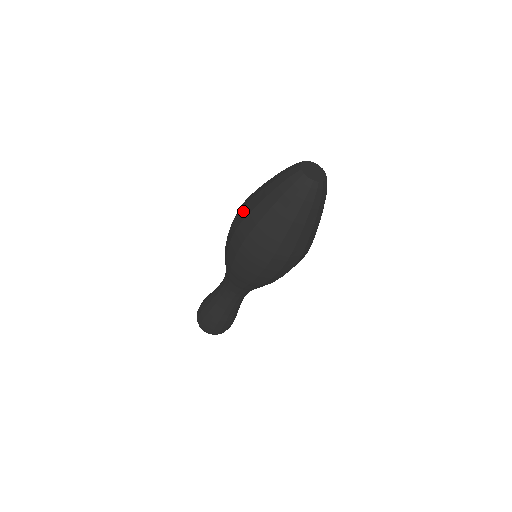
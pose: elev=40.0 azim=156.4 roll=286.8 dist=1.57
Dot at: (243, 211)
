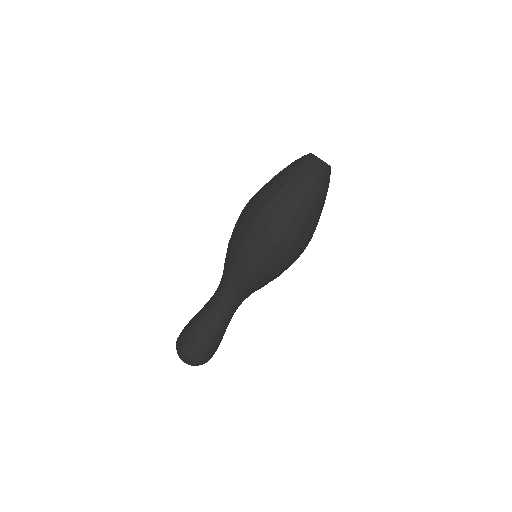
Dot at: occluded
